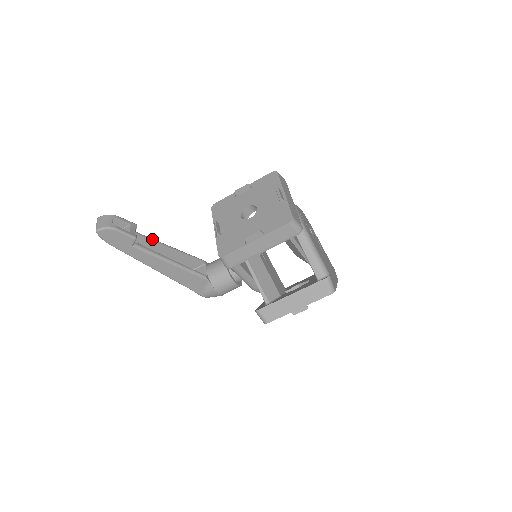
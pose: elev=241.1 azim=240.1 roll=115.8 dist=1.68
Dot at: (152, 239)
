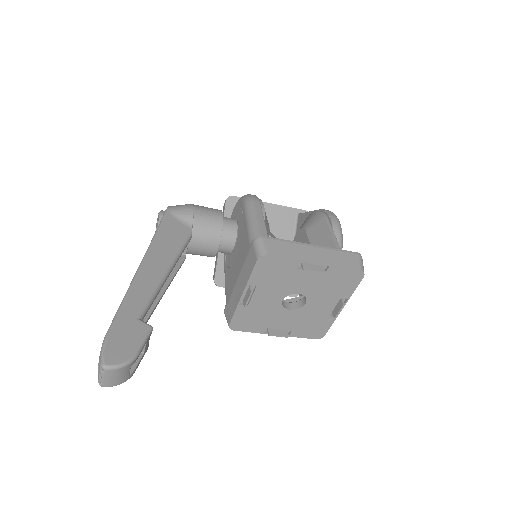
Dot at: (155, 298)
